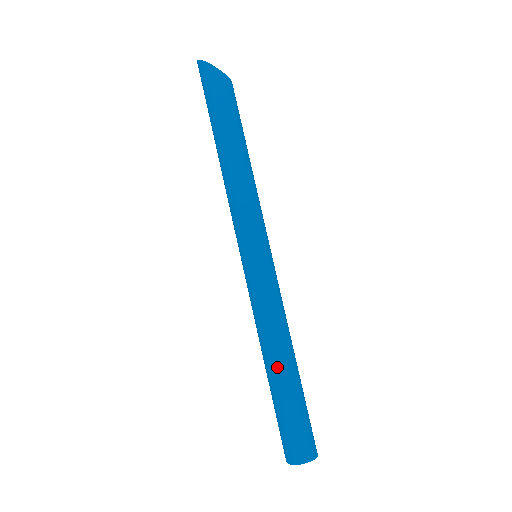
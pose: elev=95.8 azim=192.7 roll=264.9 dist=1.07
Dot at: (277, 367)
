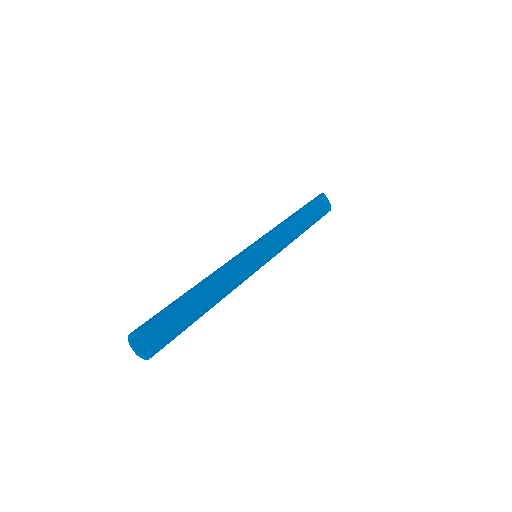
Dot at: (193, 287)
